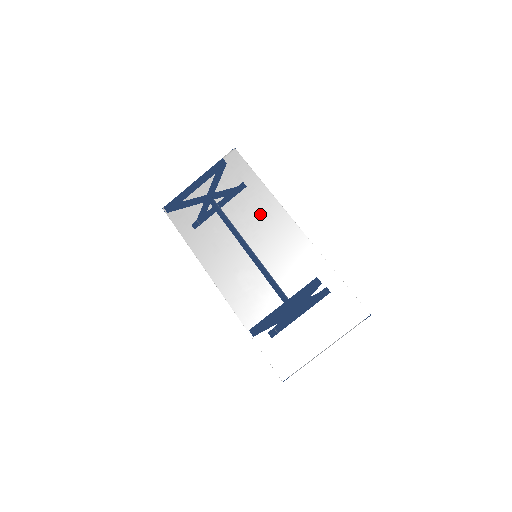
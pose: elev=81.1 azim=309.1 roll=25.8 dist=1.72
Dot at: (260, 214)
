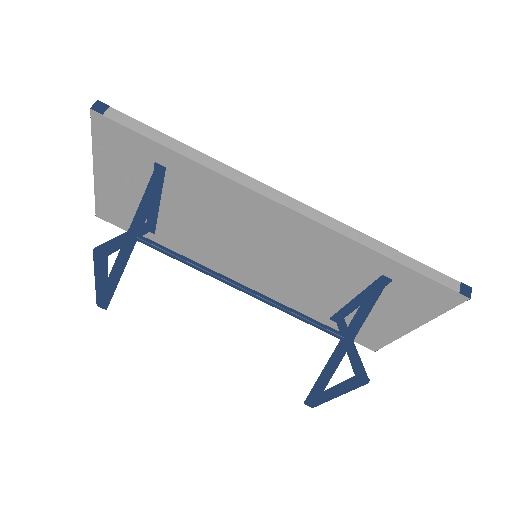
Dot at: (219, 202)
